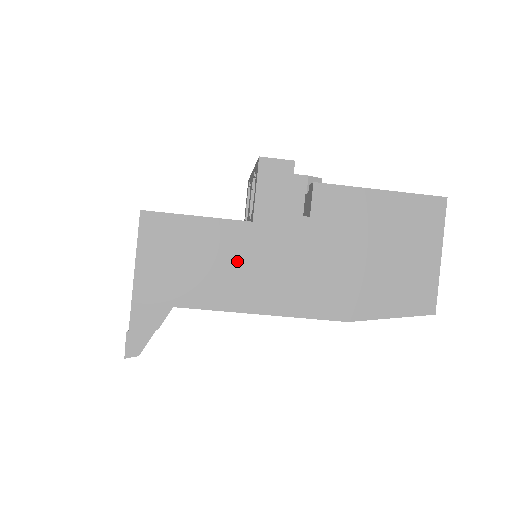
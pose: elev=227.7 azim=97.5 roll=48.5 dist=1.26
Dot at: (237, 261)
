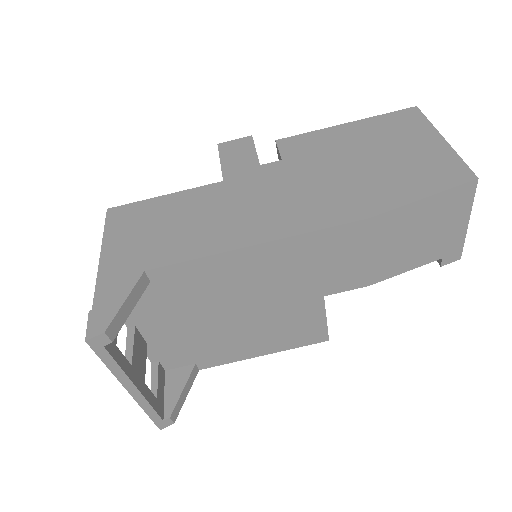
Dot at: (214, 212)
